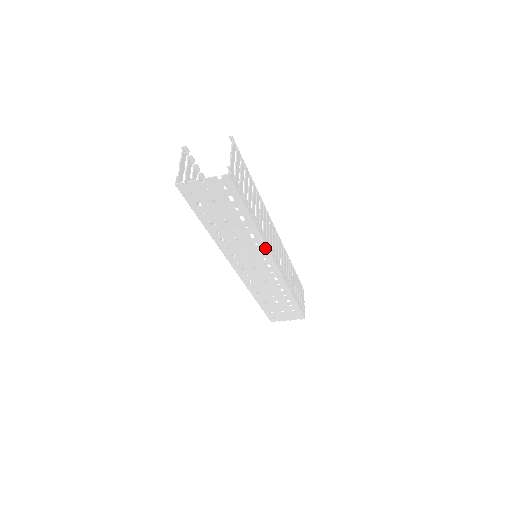
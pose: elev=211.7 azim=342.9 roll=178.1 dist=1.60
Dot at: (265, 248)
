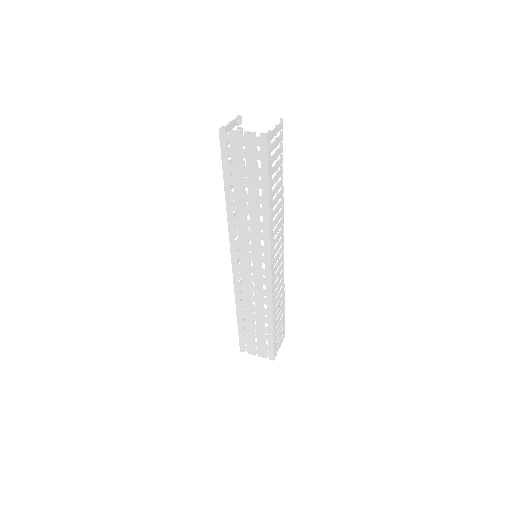
Dot at: (268, 239)
